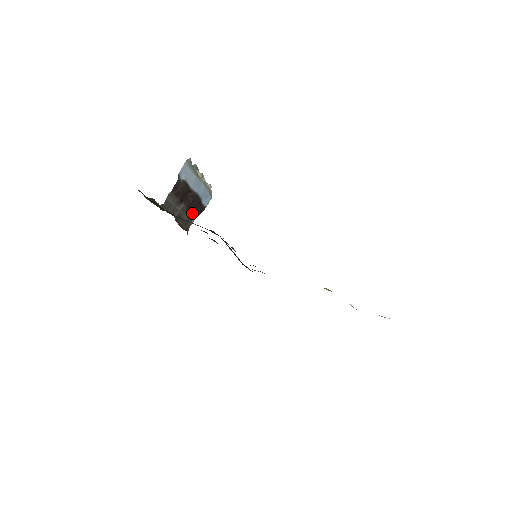
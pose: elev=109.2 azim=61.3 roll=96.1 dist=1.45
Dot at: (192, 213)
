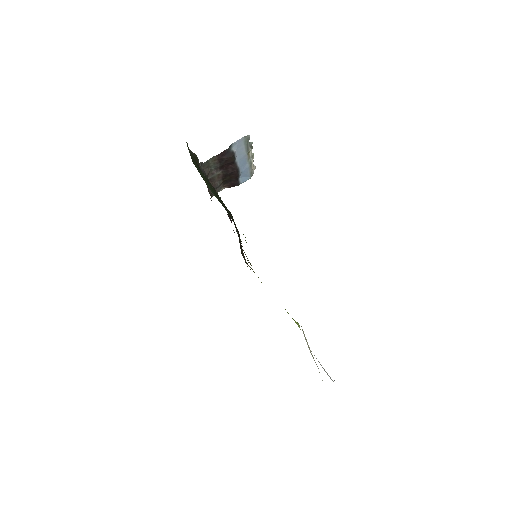
Dot at: (225, 182)
